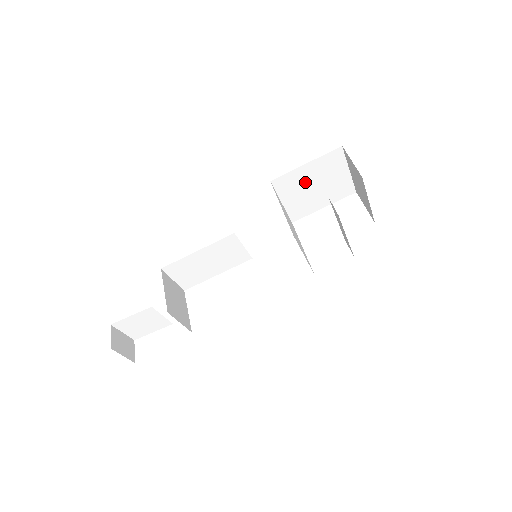
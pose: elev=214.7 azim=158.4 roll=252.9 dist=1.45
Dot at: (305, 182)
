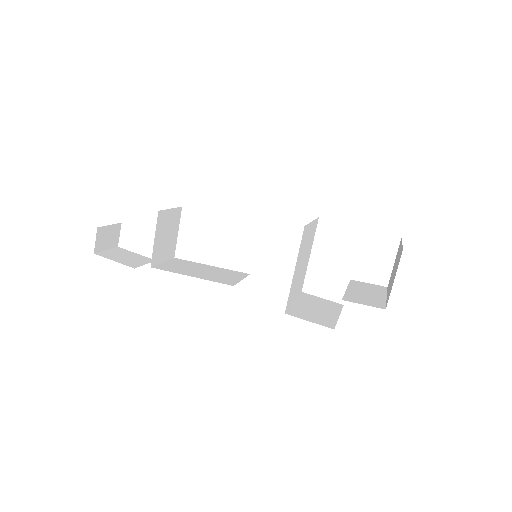
Dot at: occluded
